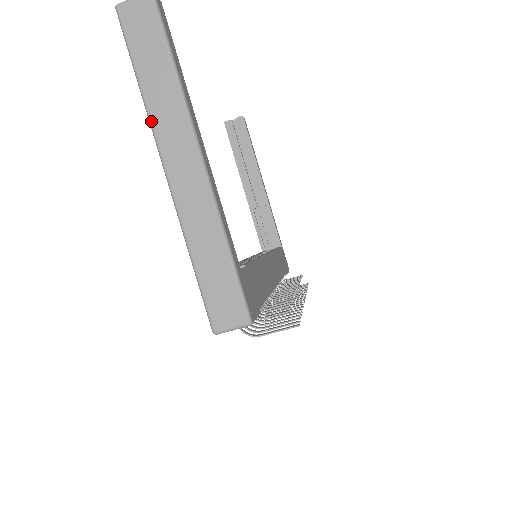
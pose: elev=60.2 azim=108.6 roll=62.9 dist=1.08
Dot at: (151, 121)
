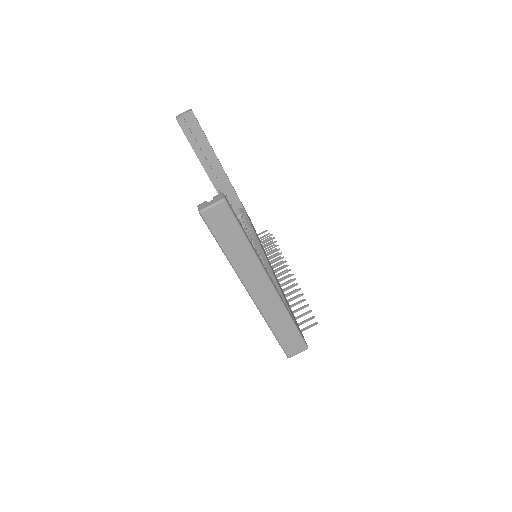
Dot at: (237, 272)
